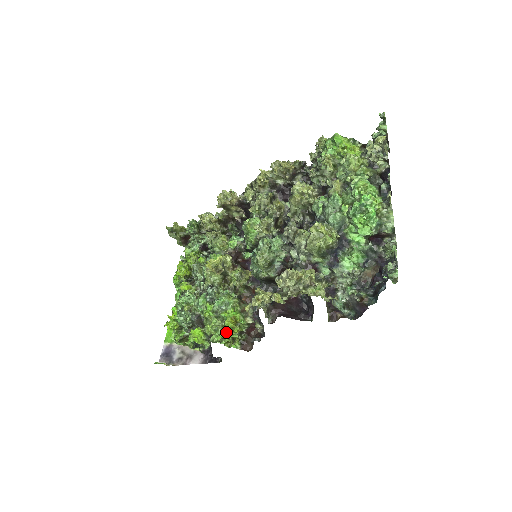
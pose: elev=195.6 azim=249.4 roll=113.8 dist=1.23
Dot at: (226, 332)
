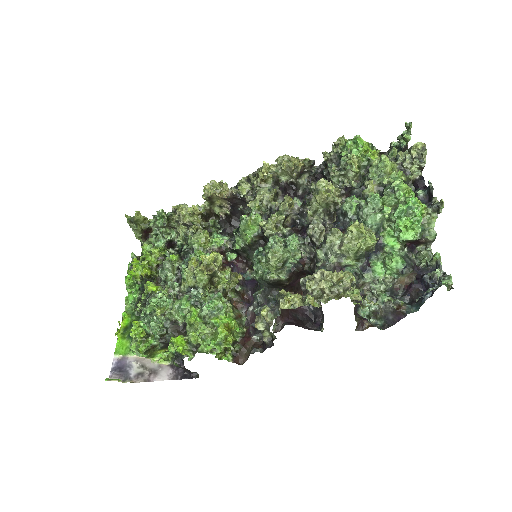
Dot at: (219, 341)
